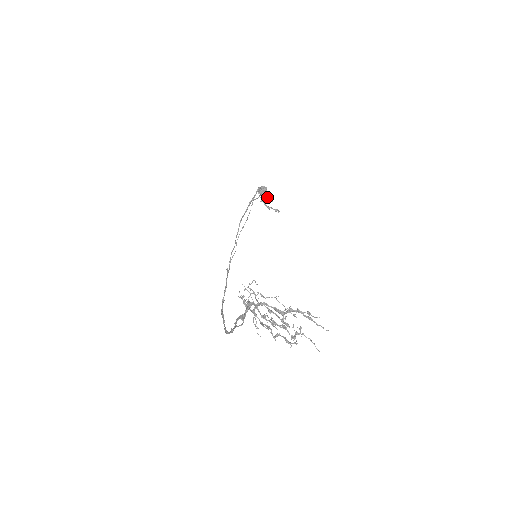
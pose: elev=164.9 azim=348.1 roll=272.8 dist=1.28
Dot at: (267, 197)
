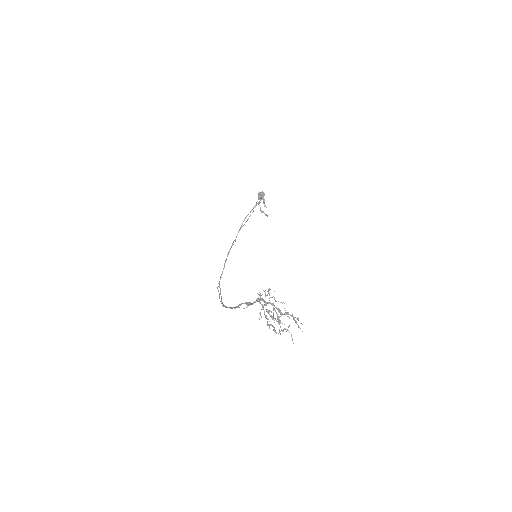
Dot at: (264, 203)
